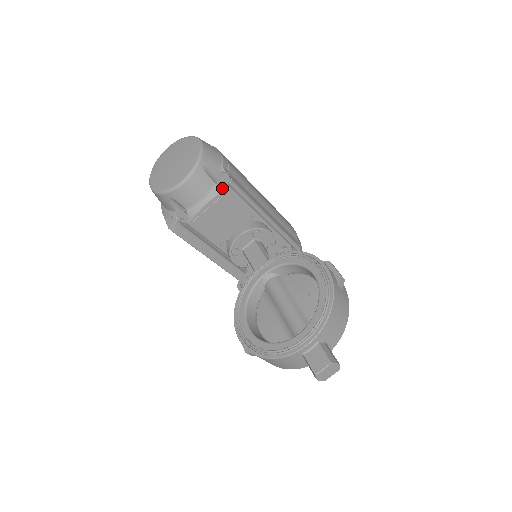
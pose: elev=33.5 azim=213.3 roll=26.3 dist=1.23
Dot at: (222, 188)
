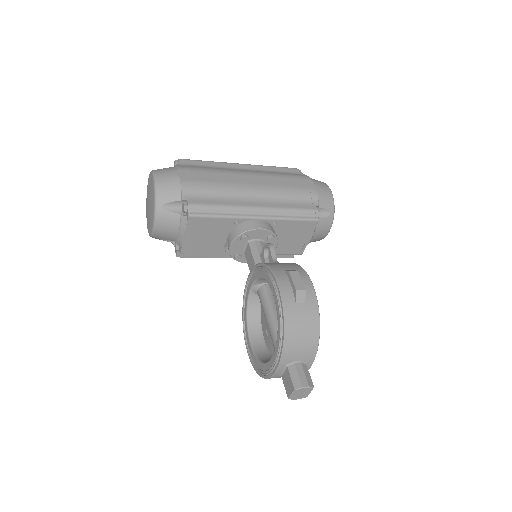
Dot at: (187, 218)
